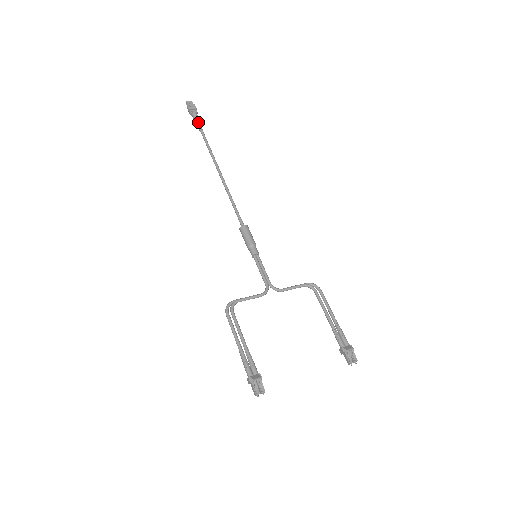
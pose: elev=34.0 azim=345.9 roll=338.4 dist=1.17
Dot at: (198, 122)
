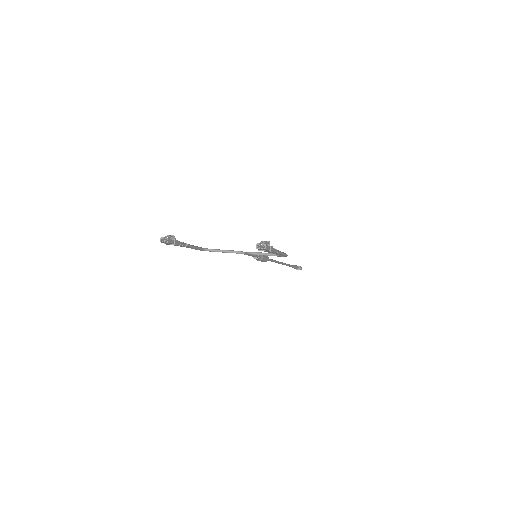
Dot at: (294, 265)
